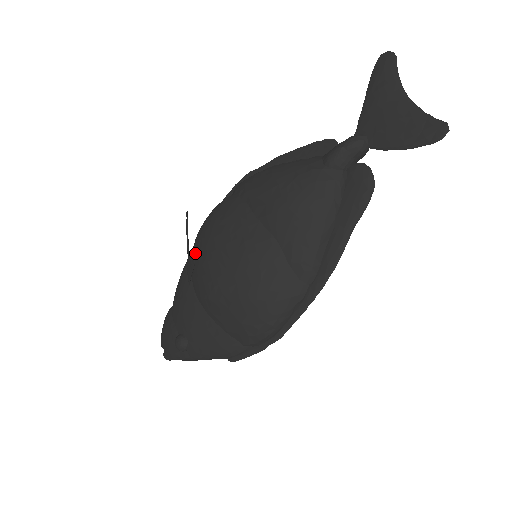
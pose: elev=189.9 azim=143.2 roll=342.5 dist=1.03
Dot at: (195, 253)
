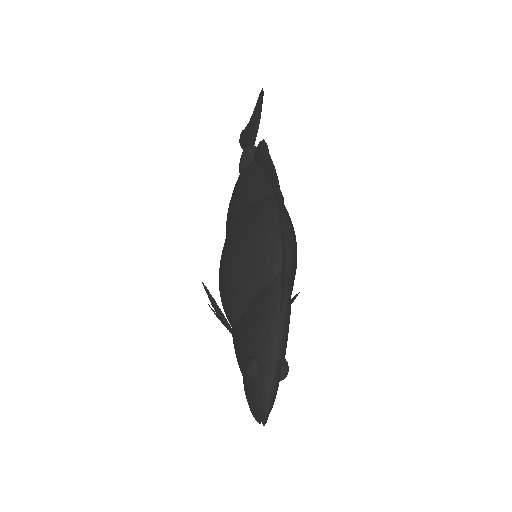
Dot at: (224, 311)
